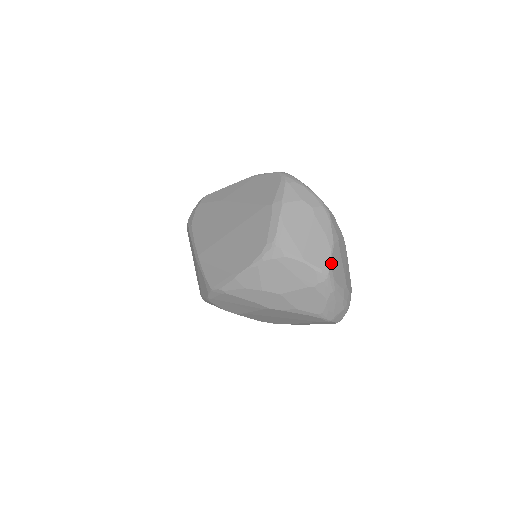
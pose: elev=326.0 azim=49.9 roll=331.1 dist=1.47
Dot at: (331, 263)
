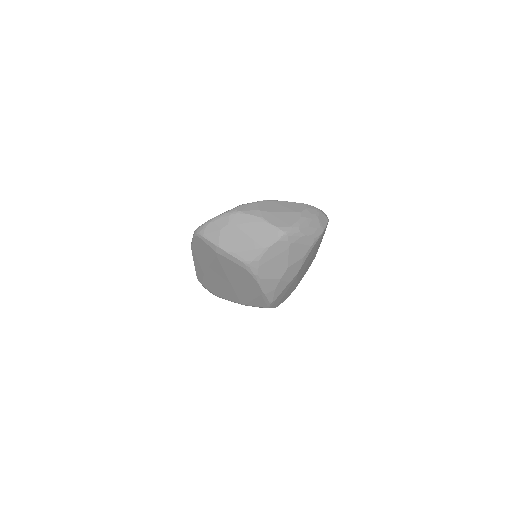
Dot at: (276, 226)
